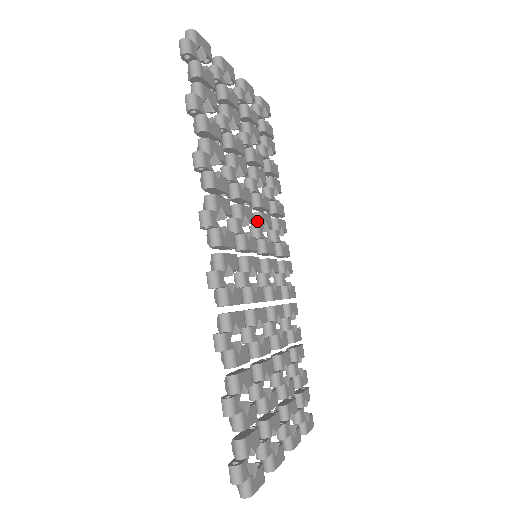
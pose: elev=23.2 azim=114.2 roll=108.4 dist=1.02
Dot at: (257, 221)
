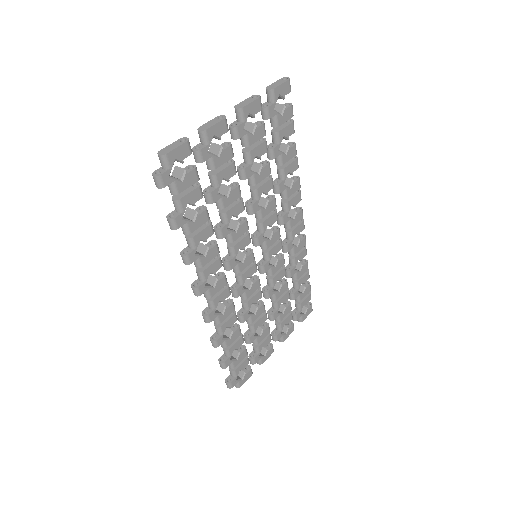
Dot at: (258, 229)
